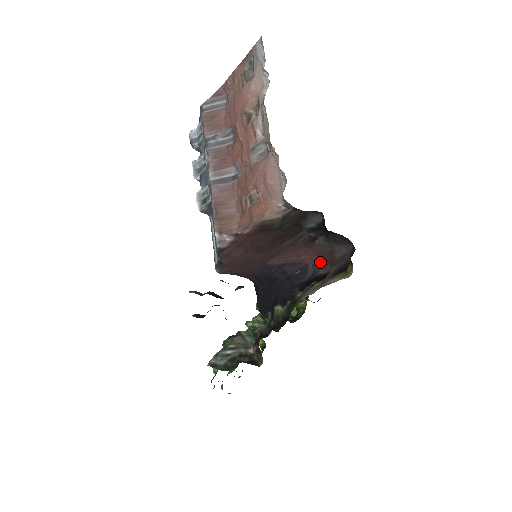
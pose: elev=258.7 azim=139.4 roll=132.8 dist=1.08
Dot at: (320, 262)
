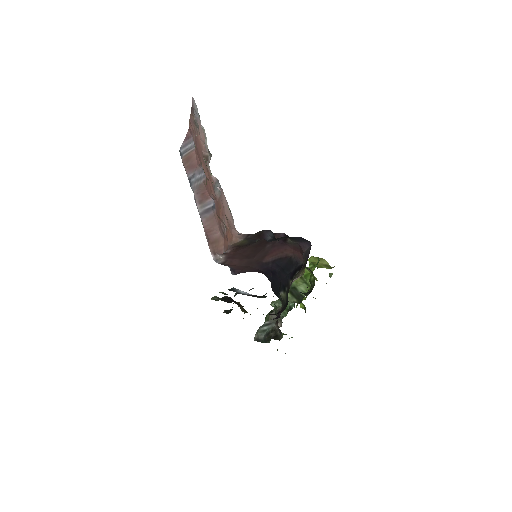
Dot at: (298, 254)
